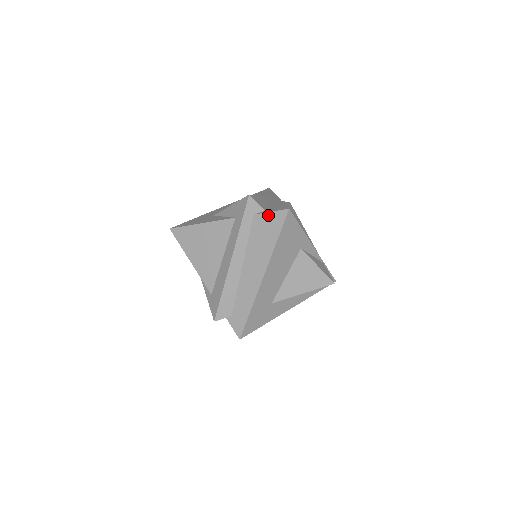
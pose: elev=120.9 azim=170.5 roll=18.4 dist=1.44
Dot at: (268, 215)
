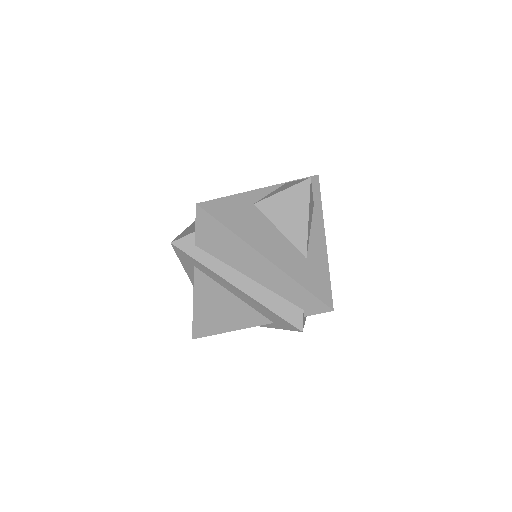
Dot at: (198, 230)
